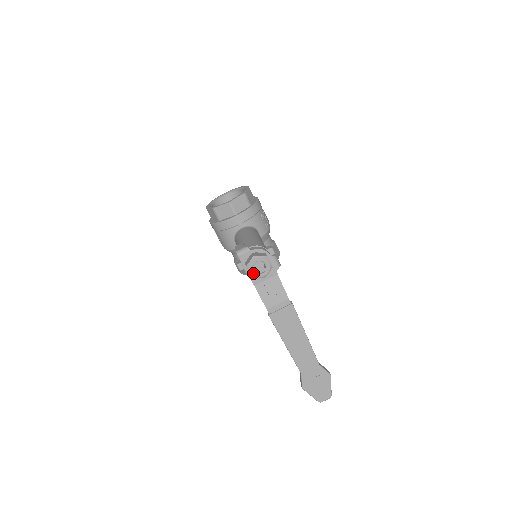
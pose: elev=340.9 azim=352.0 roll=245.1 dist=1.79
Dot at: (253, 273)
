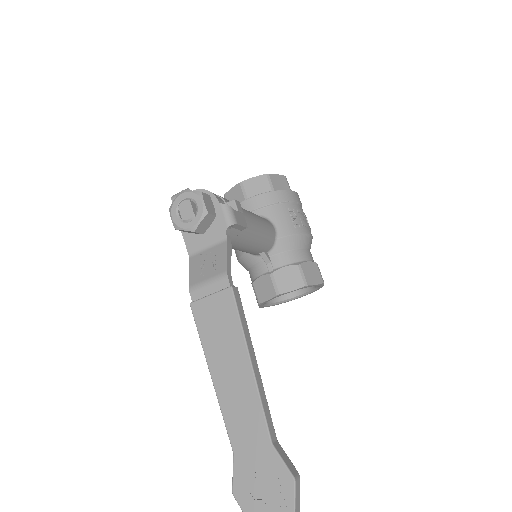
Dot at: (176, 220)
